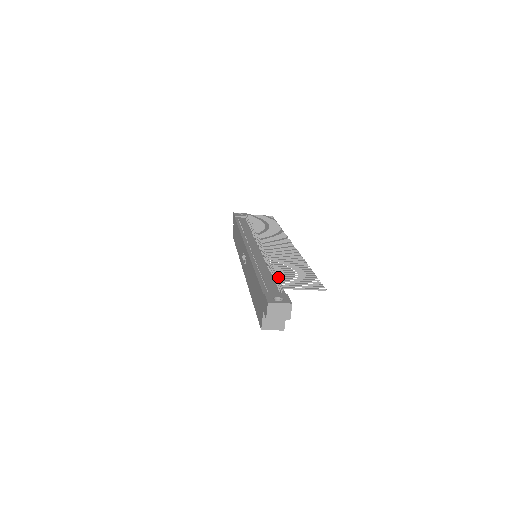
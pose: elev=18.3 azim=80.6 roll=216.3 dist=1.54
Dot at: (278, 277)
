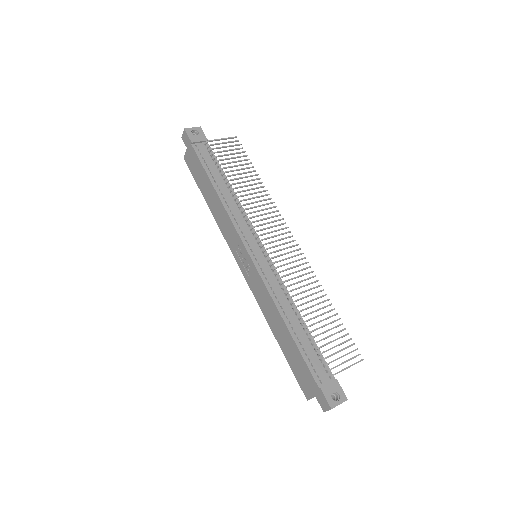
Dot at: (319, 348)
